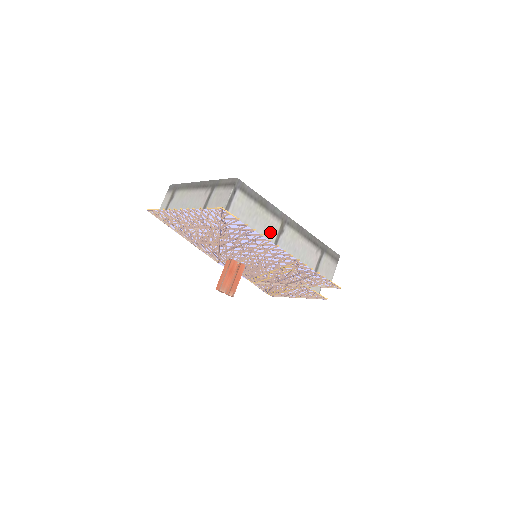
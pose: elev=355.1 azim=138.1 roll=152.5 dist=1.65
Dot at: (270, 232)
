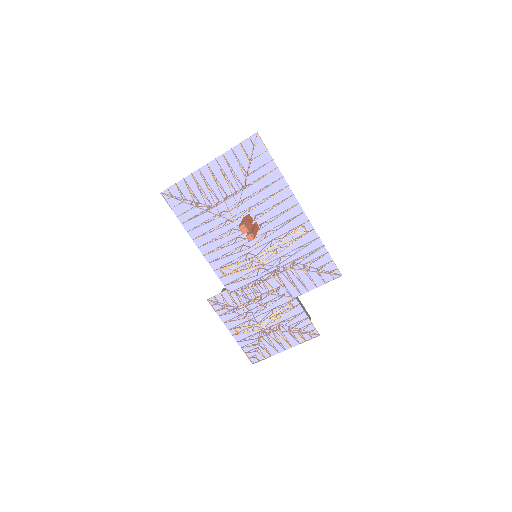
Dot at: occluded
